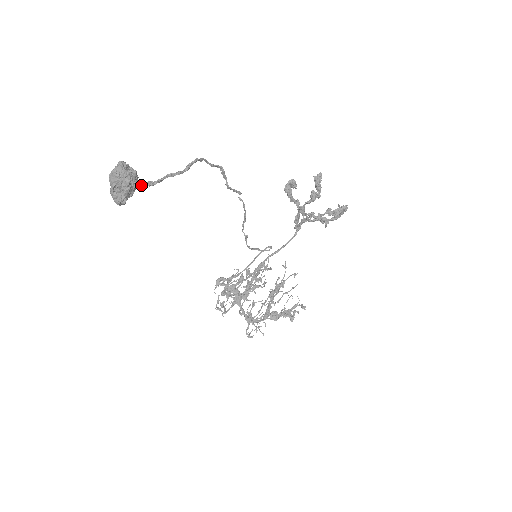
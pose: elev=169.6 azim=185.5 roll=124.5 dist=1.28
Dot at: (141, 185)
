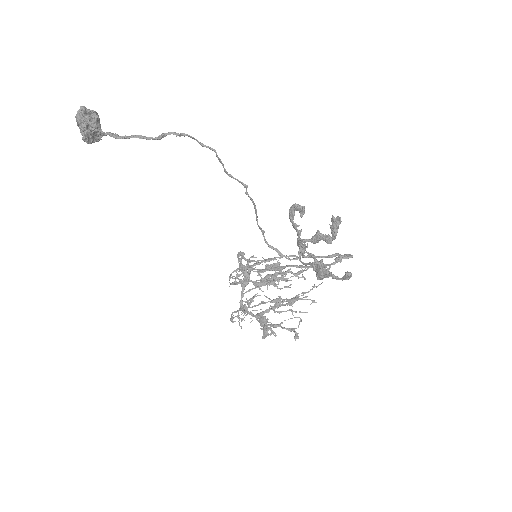
Dot at: (105, 134)
